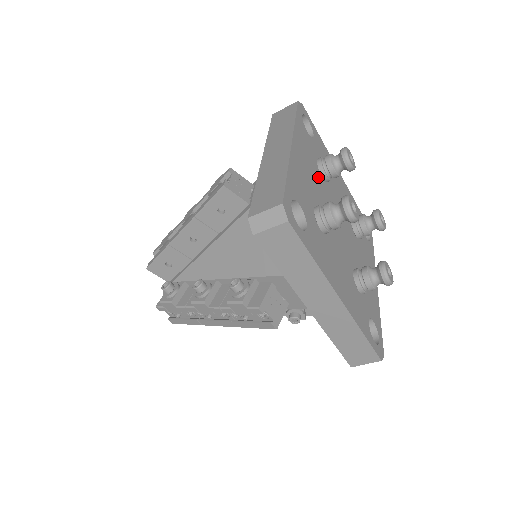
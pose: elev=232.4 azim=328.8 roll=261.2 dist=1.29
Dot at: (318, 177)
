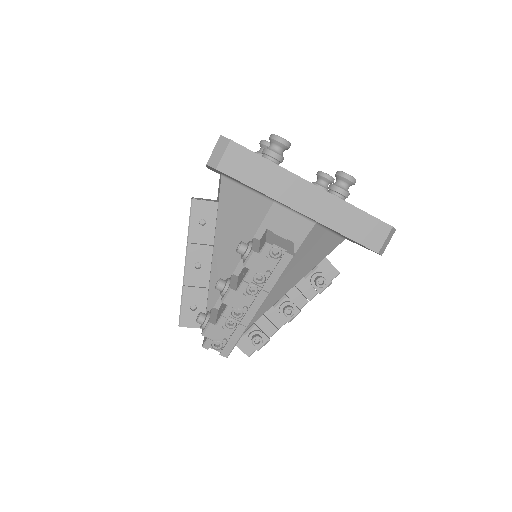
Dot at: occluded
